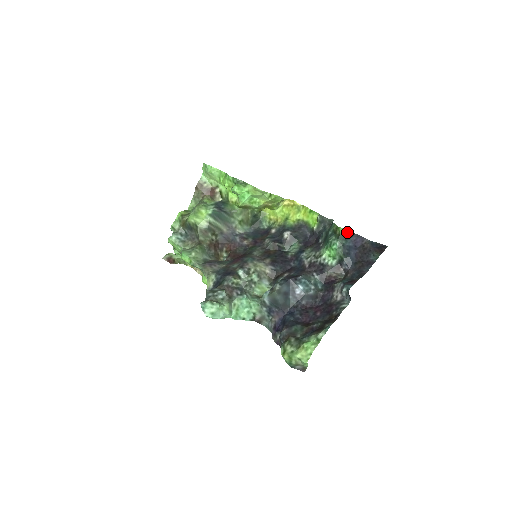
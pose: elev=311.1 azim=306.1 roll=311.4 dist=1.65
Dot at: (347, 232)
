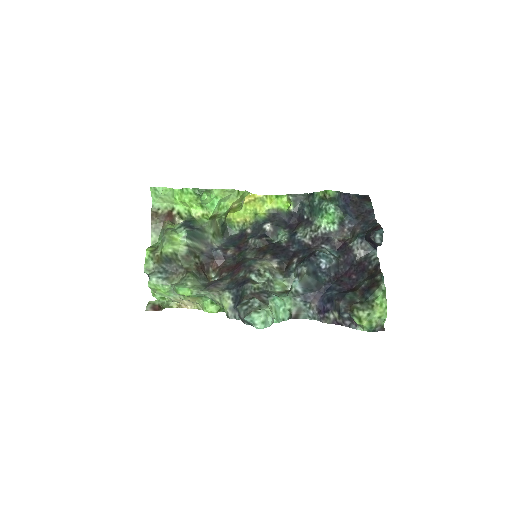
Dot at: (336, 192)
